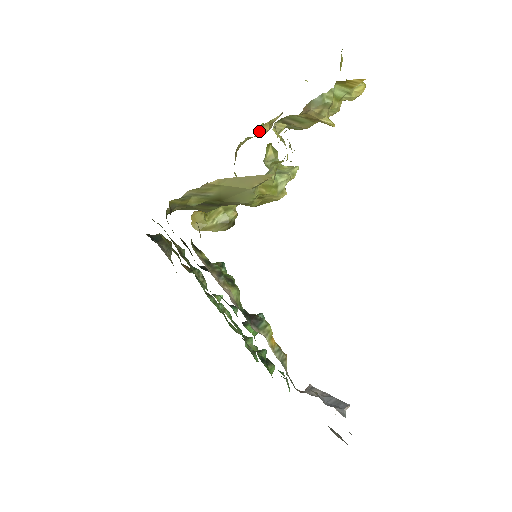
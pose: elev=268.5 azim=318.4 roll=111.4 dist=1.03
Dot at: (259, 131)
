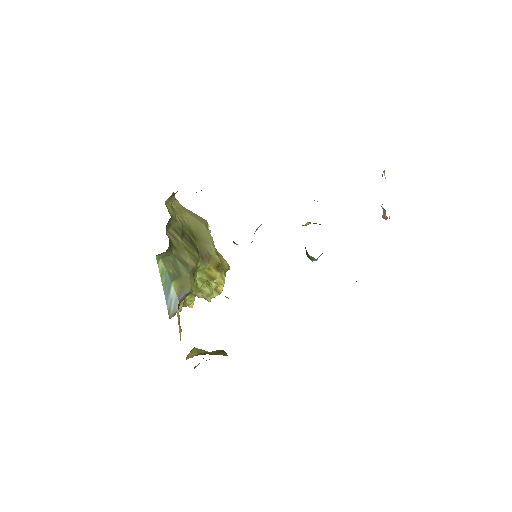
Dot at: occluded
